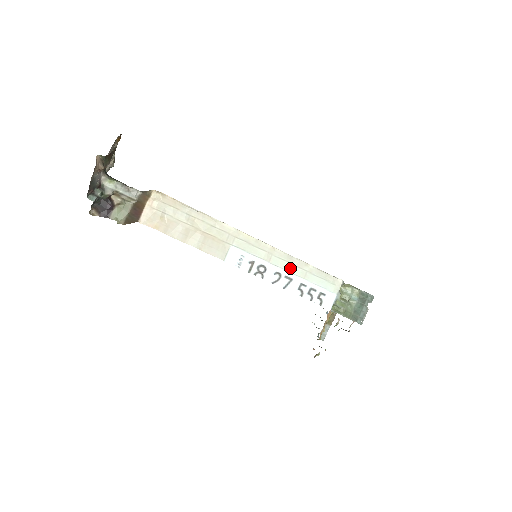
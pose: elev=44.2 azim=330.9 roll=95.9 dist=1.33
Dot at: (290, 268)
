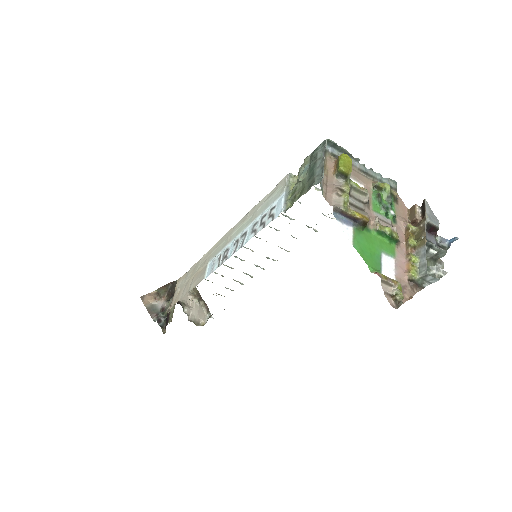
Dot at: (244, 226)
